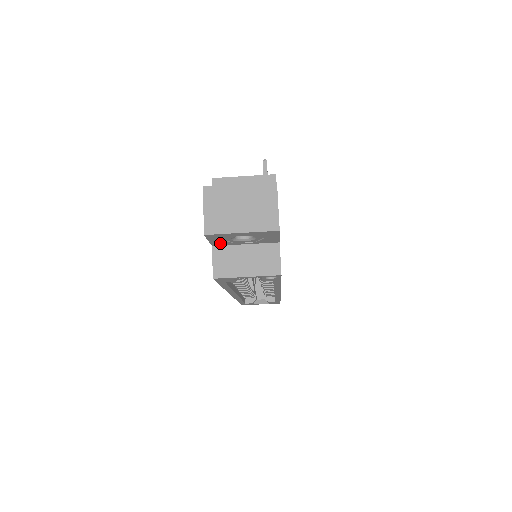
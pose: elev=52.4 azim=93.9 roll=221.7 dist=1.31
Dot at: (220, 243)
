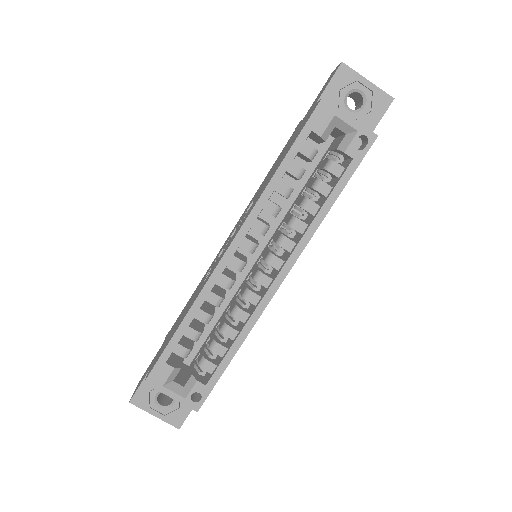
Dot at: (329, 99)
